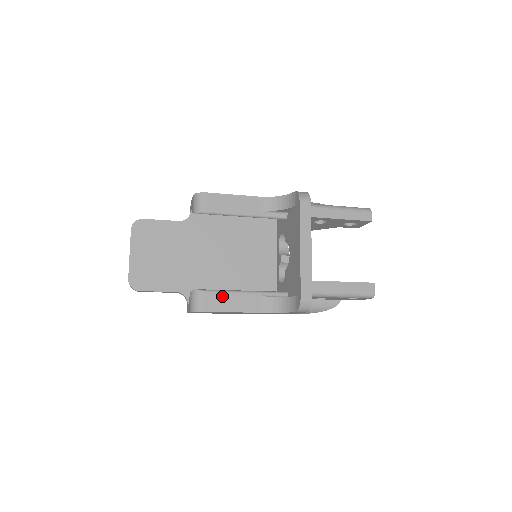
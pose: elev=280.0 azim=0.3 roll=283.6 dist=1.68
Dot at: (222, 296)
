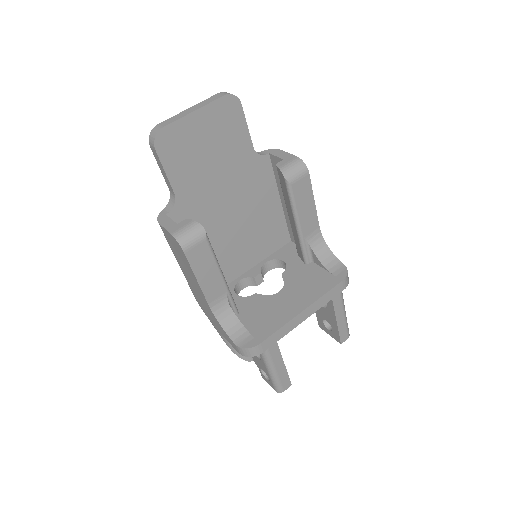
Dot at: (210, 260)
